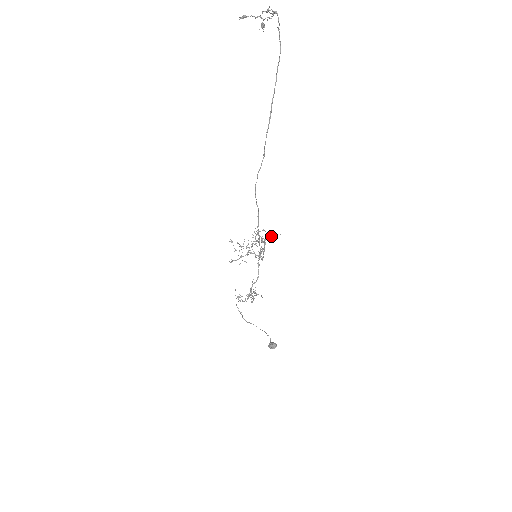
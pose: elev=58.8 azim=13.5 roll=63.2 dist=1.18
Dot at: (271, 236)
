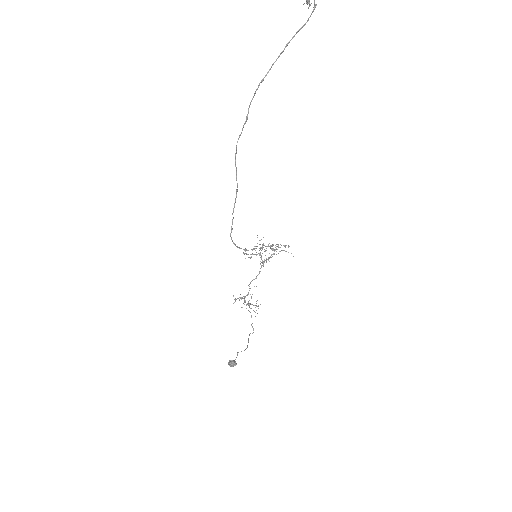
Dot at: (283, 250)
